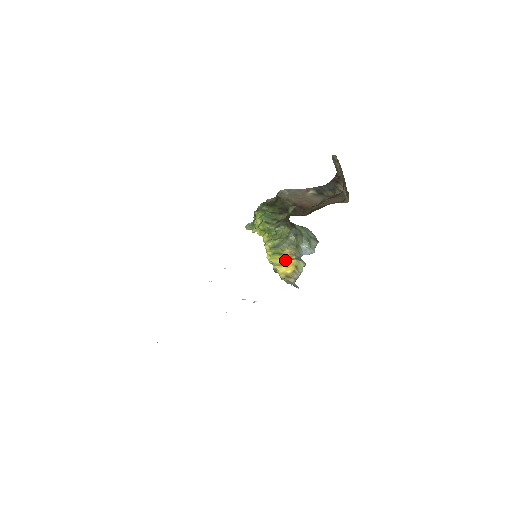
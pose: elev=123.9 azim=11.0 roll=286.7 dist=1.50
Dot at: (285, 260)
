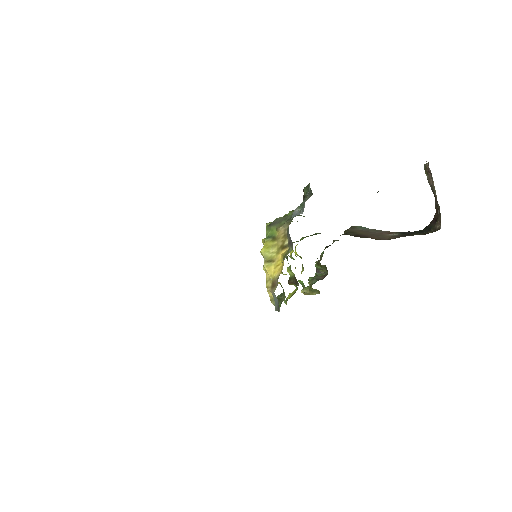
Dot at: (278, 251)
